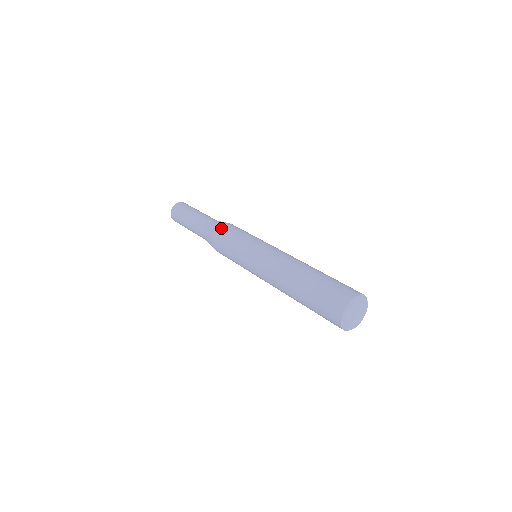
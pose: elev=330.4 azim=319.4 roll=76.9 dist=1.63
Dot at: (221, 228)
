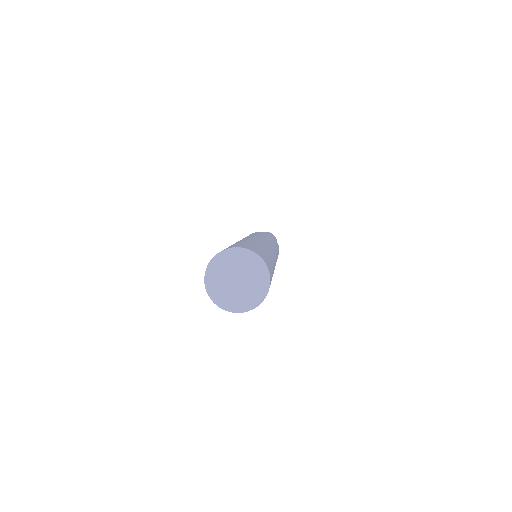
Dot at: occluded
